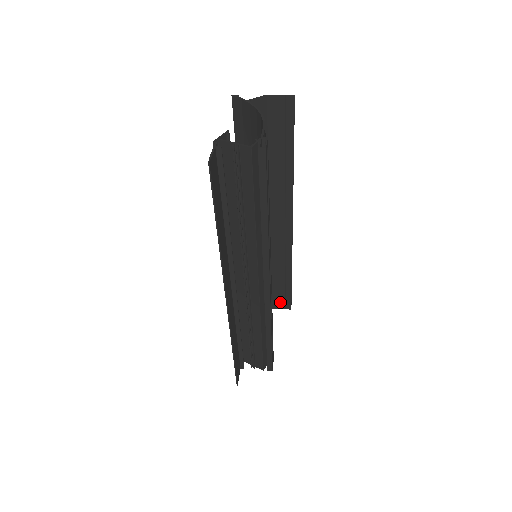
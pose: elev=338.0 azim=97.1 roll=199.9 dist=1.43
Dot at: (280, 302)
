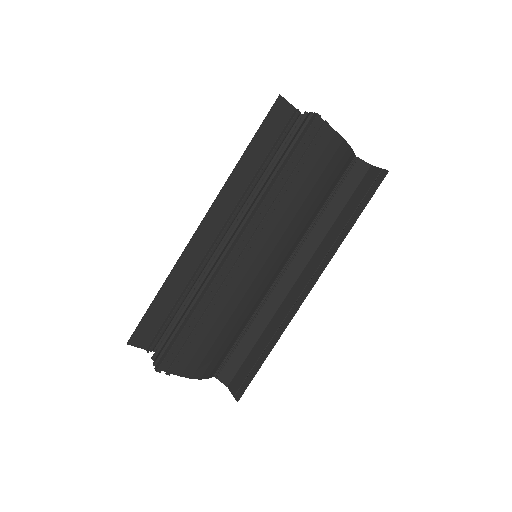
Dot at: (238, 383)
